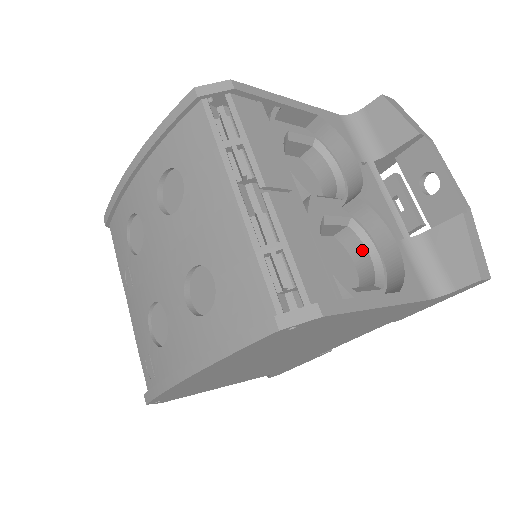
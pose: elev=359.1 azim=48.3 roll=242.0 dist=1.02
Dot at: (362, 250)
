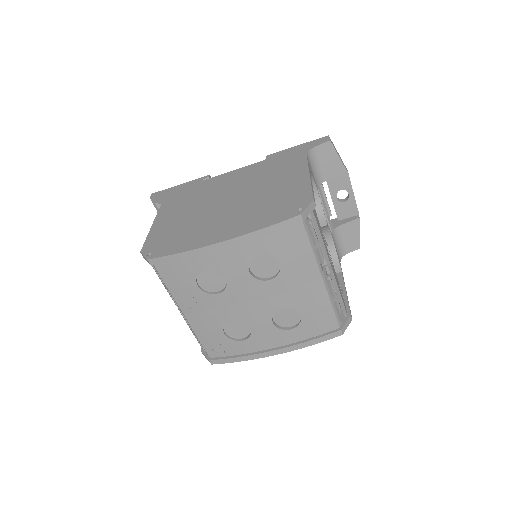
Dot at: occluded
